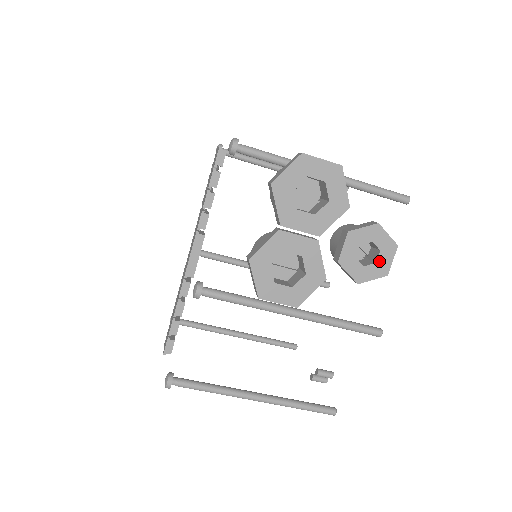
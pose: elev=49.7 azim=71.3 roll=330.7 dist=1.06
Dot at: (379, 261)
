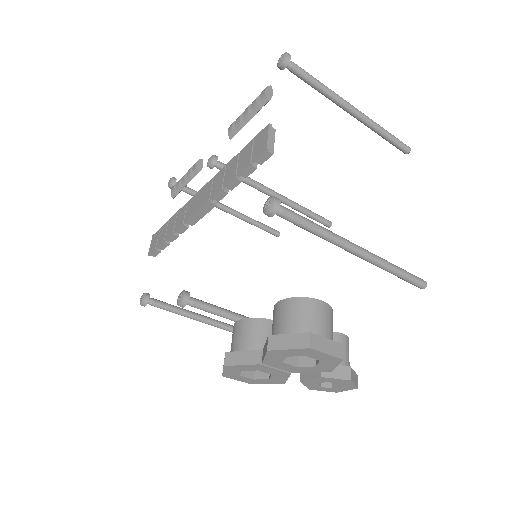
Dot at: (336, 388)
